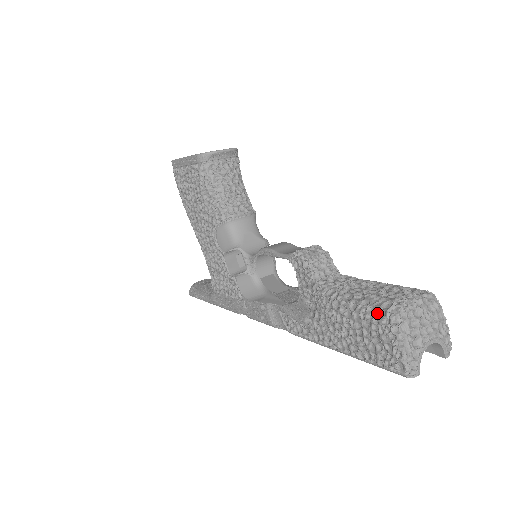
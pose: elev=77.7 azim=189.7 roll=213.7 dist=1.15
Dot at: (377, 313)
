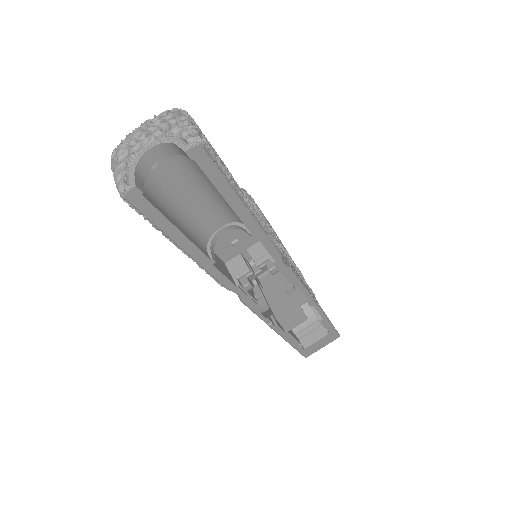
Dot at: occluded
